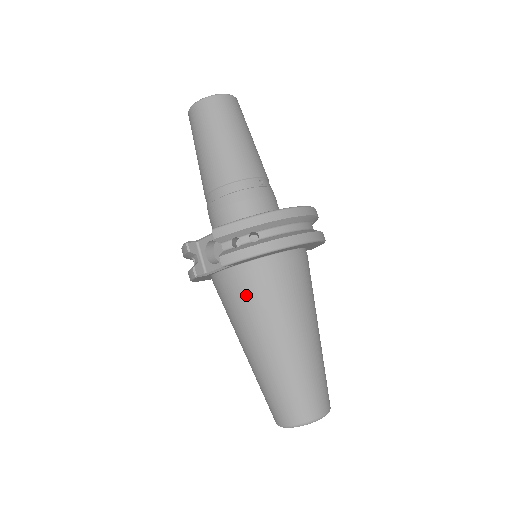
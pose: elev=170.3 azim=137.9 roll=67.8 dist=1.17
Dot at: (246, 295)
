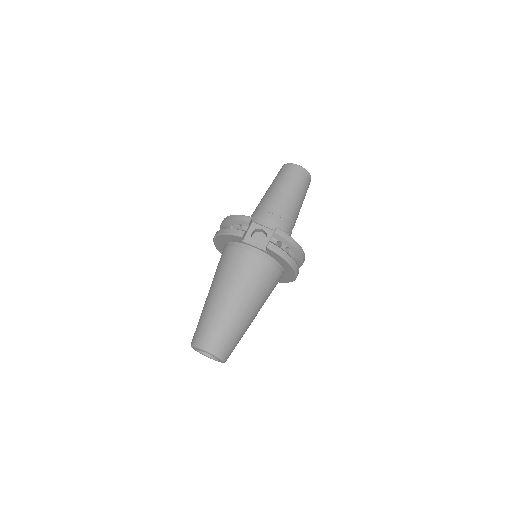
Dot at: (255, 270)
